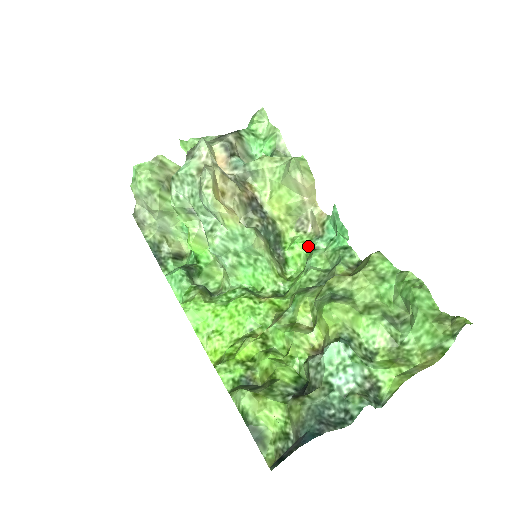
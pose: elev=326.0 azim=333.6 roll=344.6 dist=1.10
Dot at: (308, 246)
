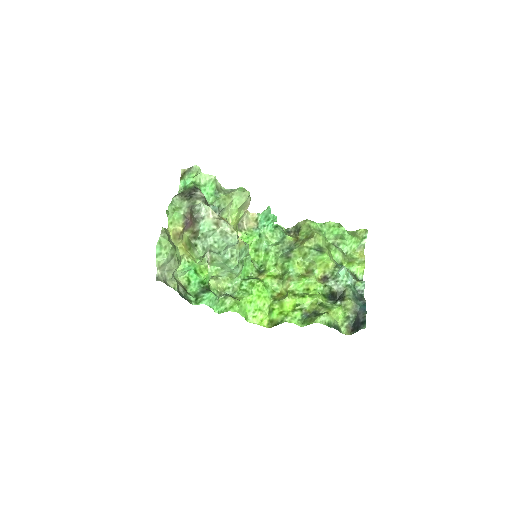
Dot at: (255, 236)
